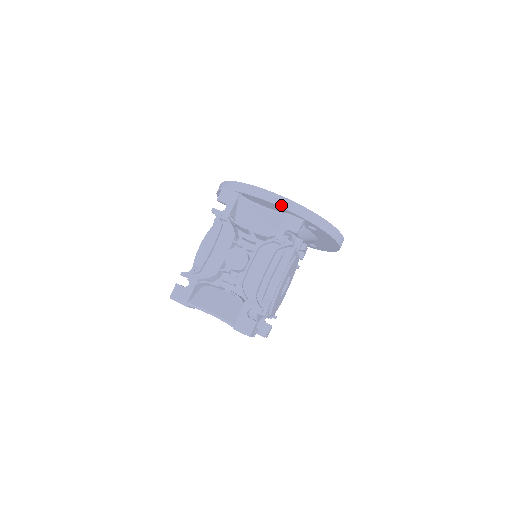
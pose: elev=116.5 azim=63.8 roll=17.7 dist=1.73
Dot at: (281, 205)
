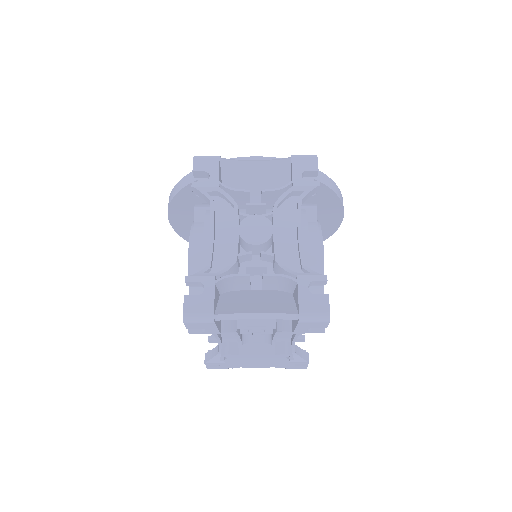
Dot at: occluded
